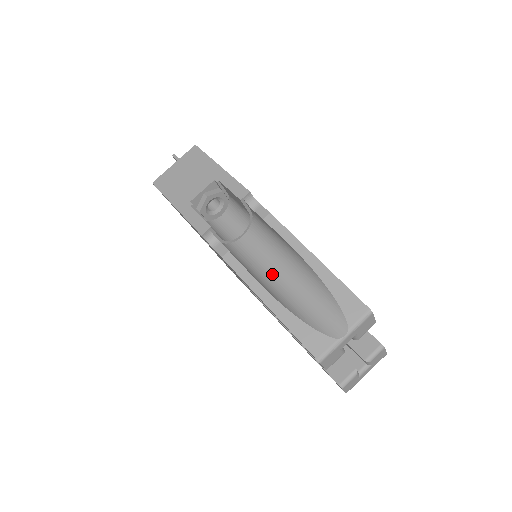
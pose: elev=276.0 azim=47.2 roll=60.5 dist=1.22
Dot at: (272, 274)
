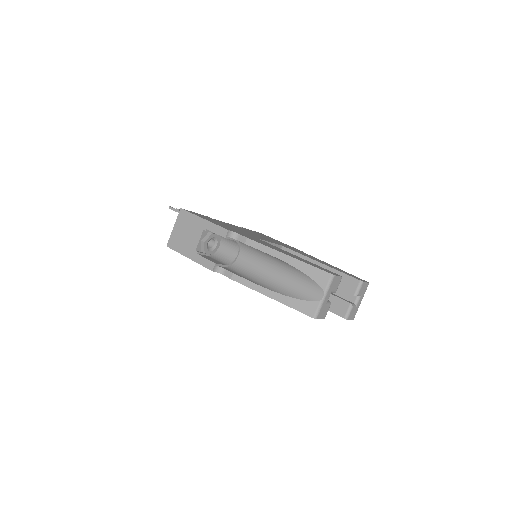
Dot at: (267, 274)
